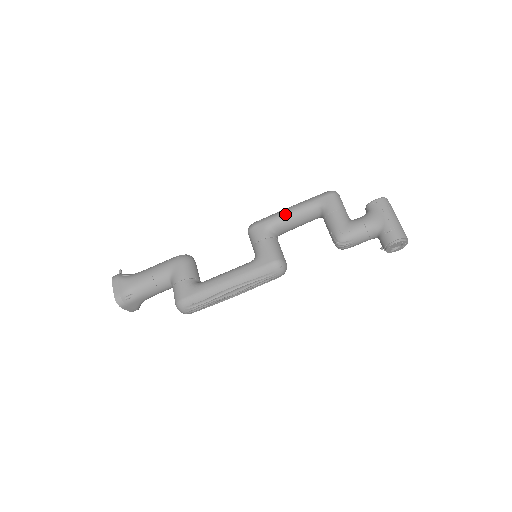
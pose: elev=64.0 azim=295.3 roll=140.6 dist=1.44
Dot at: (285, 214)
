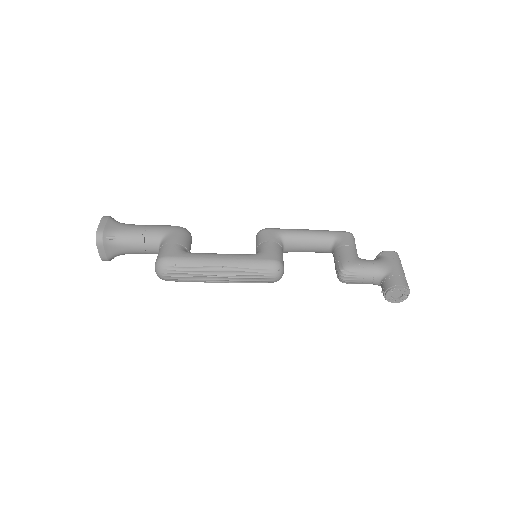
Dot at: (300, 231)
